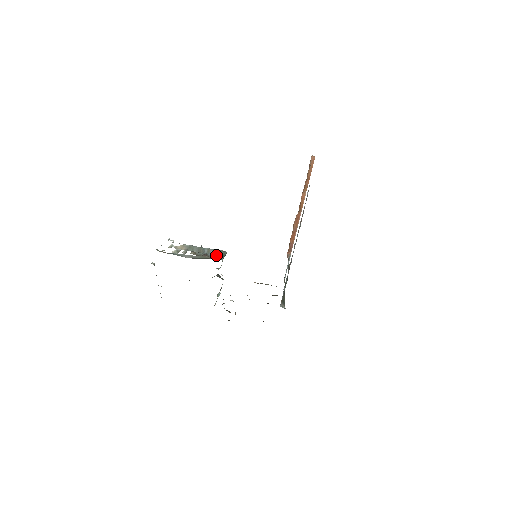
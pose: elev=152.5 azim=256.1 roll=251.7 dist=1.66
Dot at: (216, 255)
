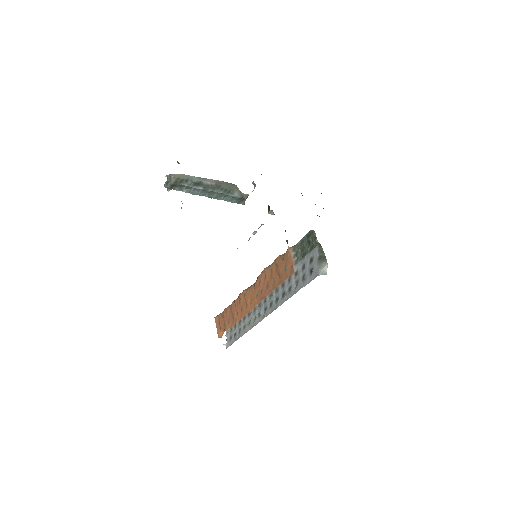
Dot at: (239, 192)
